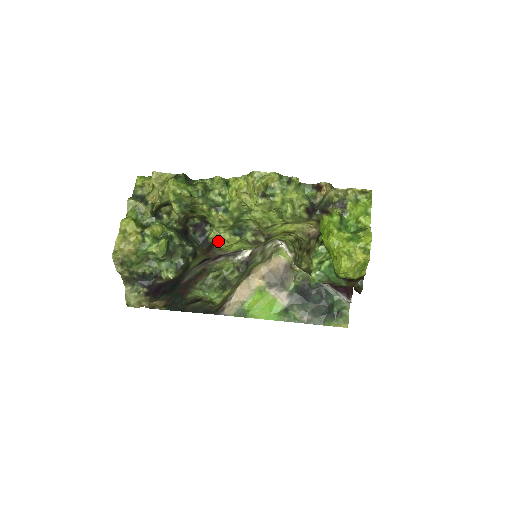
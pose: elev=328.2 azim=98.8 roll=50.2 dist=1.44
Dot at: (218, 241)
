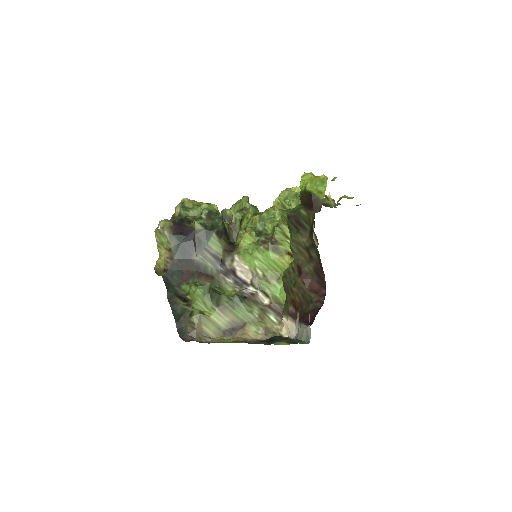
Dot at: occluded
